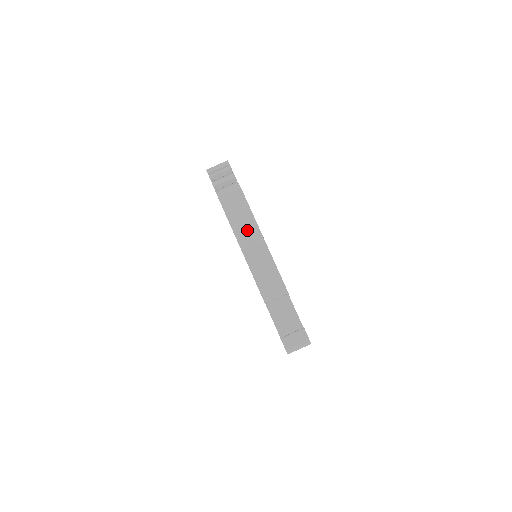
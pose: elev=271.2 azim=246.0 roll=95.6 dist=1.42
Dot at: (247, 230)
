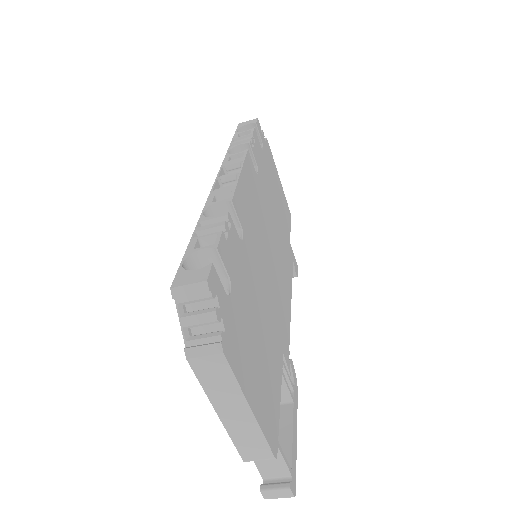
Dot at: (229, 400)
